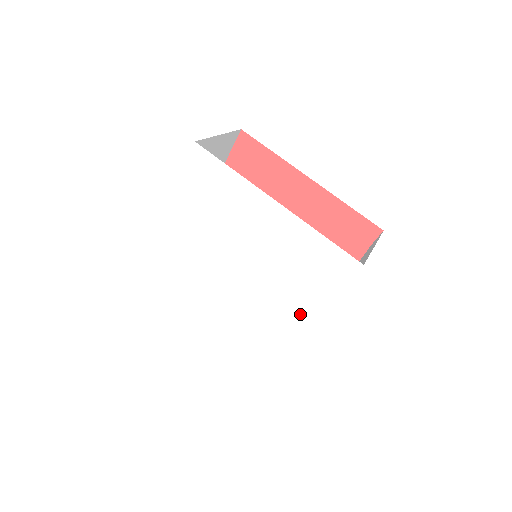
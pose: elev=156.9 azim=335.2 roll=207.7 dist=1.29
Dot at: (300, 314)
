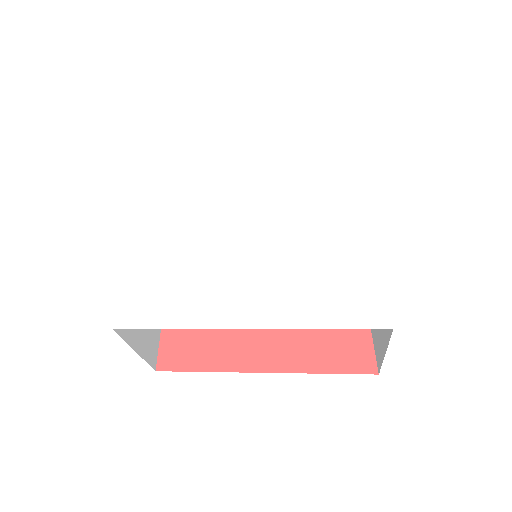
Dot at: (343, 209)
